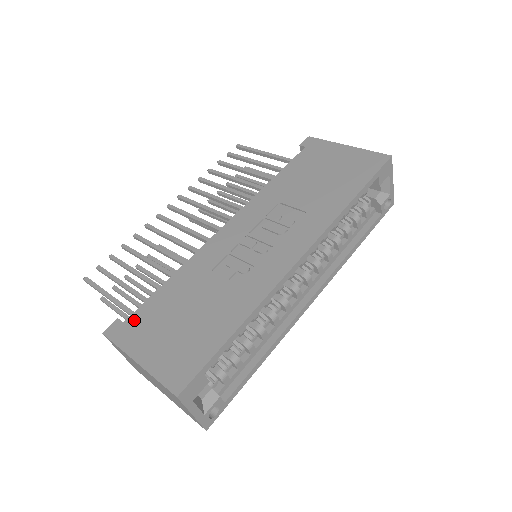
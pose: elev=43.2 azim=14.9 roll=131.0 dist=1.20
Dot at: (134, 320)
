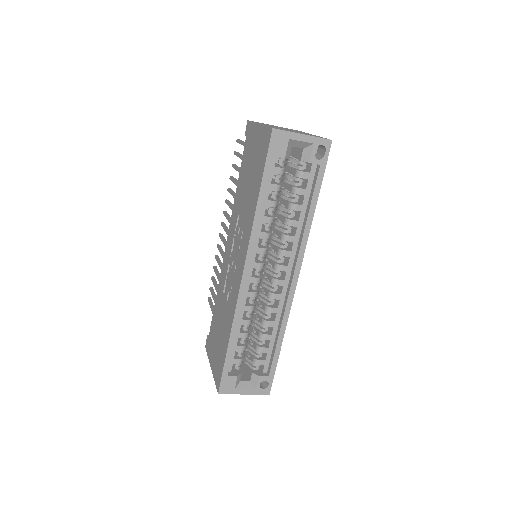
Dot at: (210, 337)
